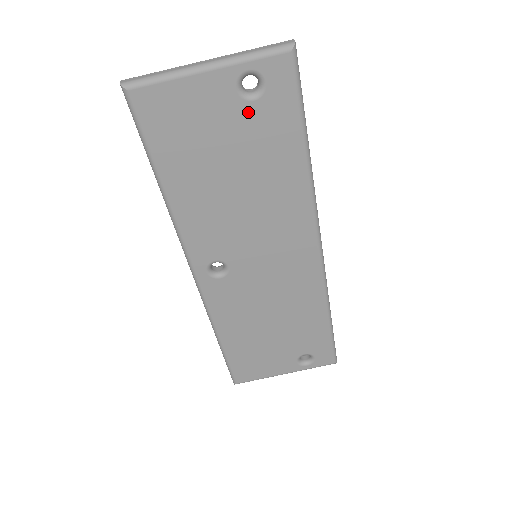
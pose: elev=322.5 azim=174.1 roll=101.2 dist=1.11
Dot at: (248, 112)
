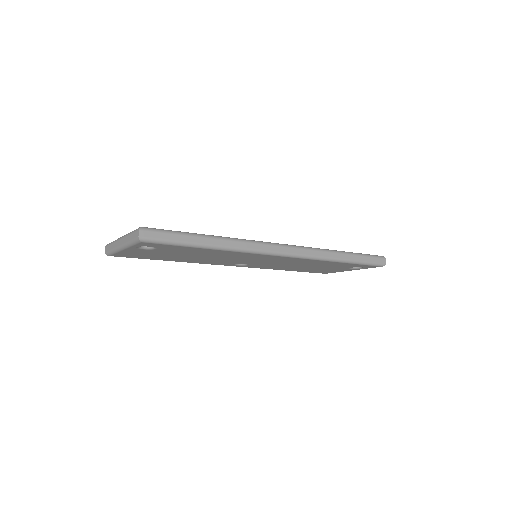
Dot at: (161, 250)
